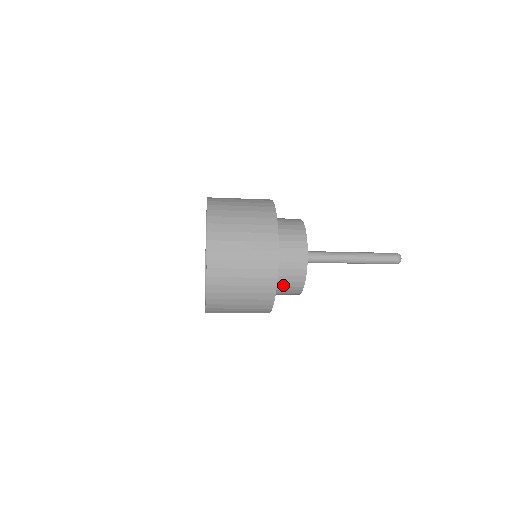
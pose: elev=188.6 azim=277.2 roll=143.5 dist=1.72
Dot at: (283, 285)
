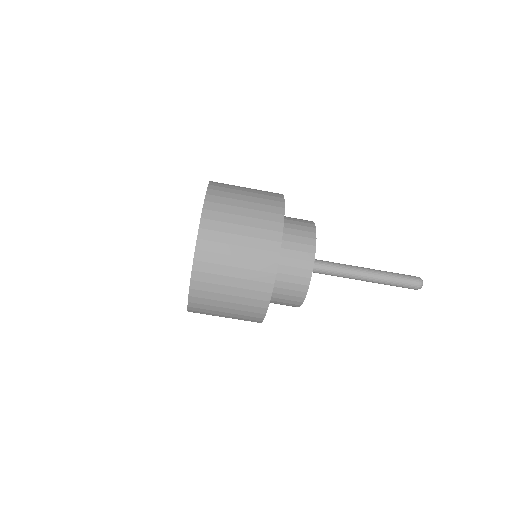
Dot at: (292, 234)
